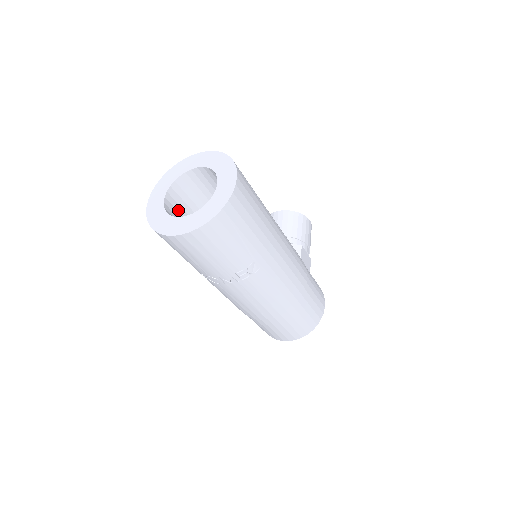
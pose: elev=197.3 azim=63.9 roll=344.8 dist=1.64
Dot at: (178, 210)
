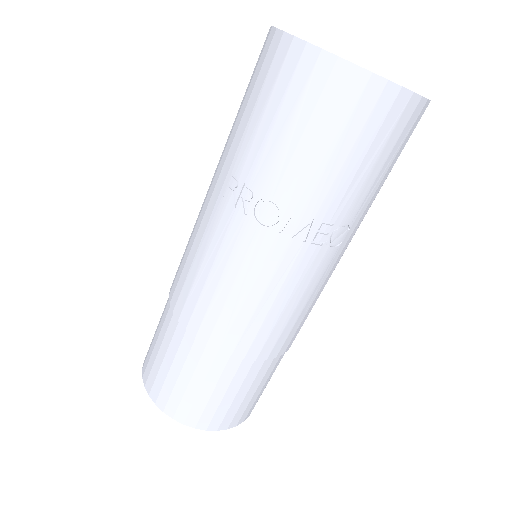
Dot at: occluded
